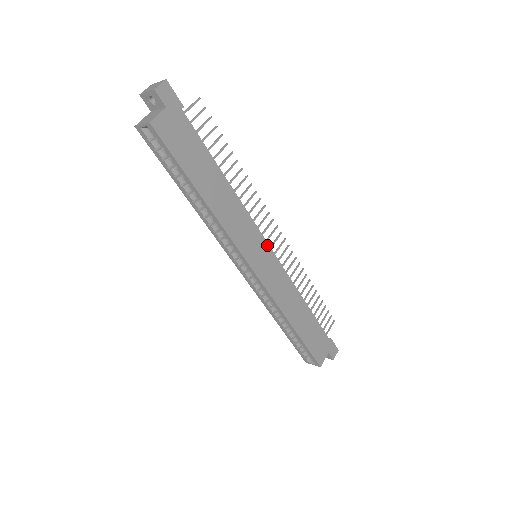
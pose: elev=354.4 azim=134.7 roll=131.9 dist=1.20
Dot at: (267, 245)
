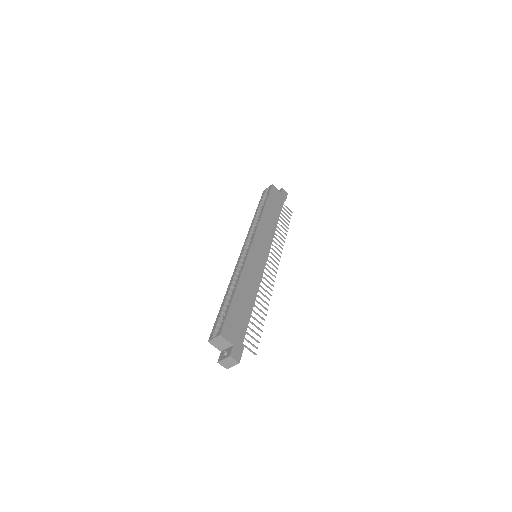
Dot at: (267, 256)
